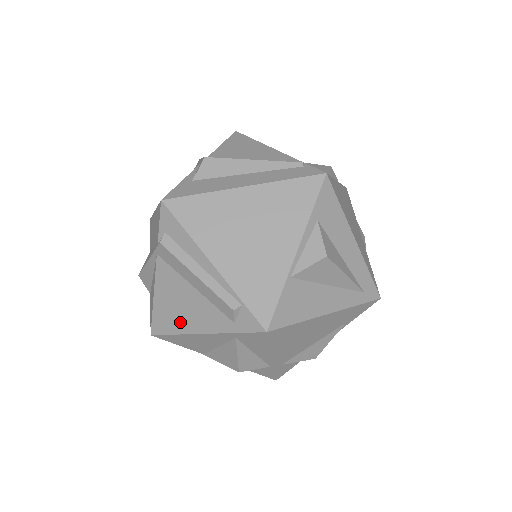
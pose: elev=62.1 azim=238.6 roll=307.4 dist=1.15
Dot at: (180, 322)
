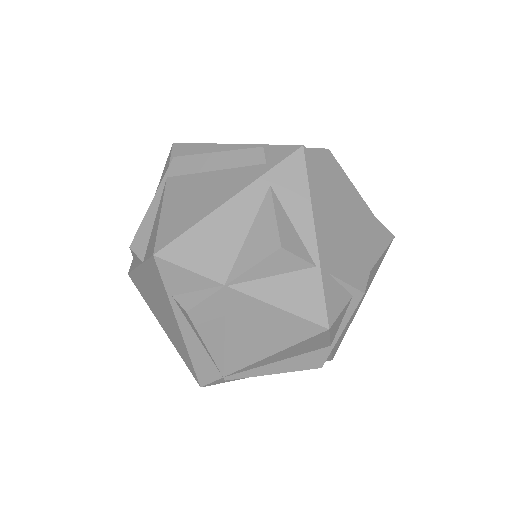
Dot at: (198, 210)
